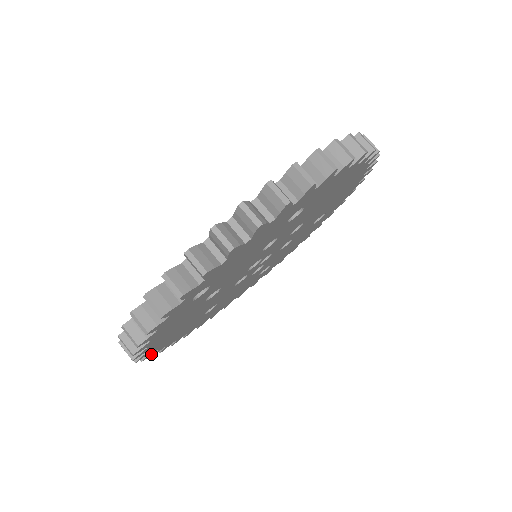
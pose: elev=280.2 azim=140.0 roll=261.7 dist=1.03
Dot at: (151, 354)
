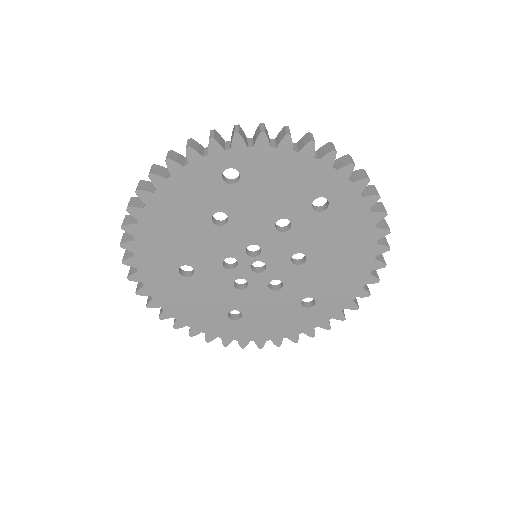
Dot at: (130, 233)
